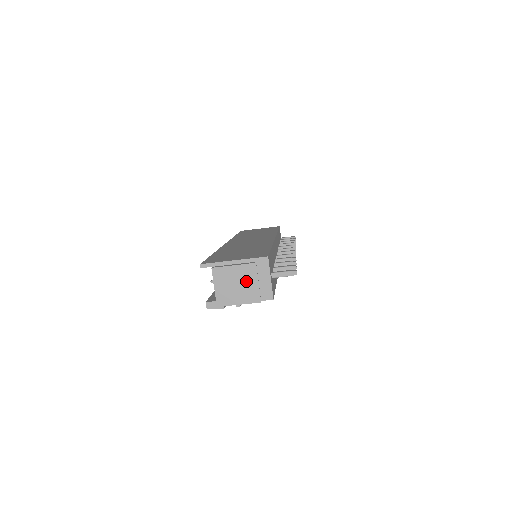
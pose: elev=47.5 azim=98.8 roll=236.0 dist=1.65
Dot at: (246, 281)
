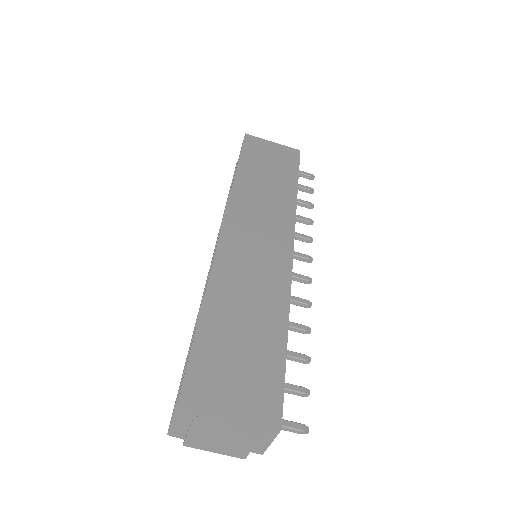
Dot at: (236, 443)
